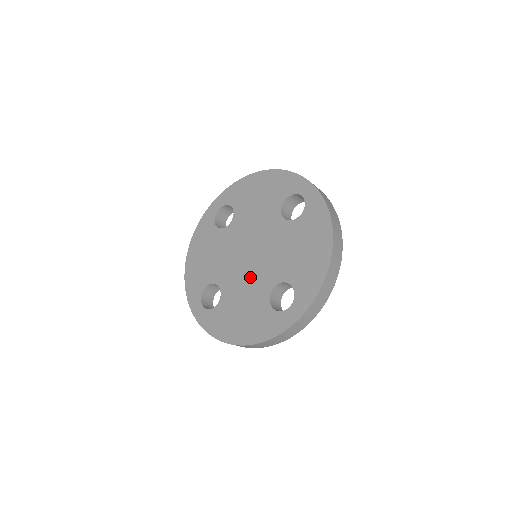
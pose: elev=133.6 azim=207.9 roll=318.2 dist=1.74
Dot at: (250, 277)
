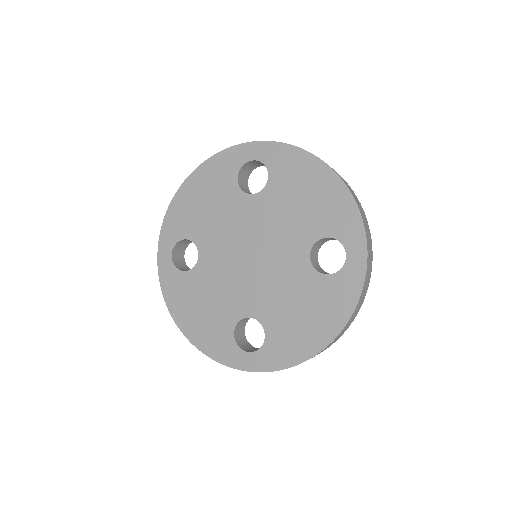
Dot at: (274, 274)
